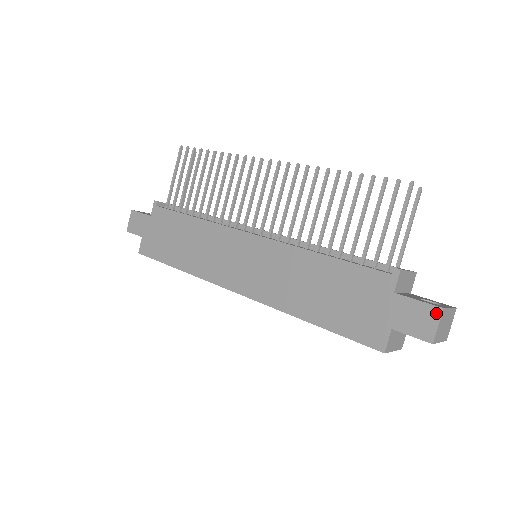
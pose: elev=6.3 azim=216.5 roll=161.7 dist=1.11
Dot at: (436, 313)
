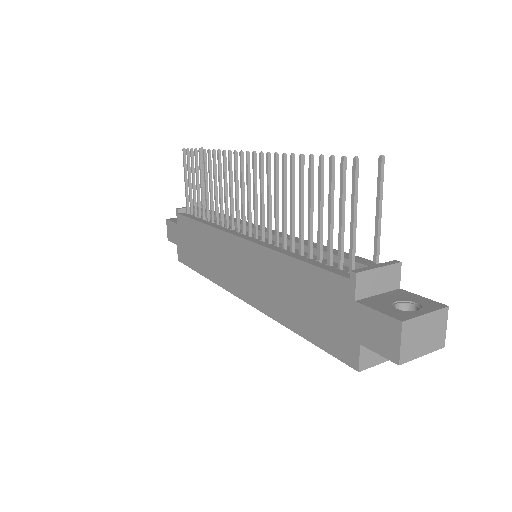
Dot at: (396, 327)
